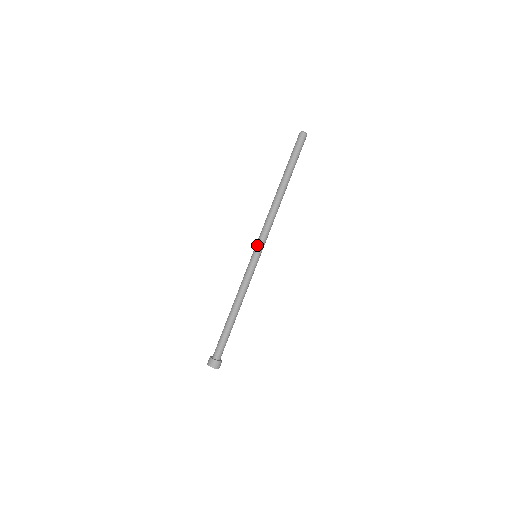
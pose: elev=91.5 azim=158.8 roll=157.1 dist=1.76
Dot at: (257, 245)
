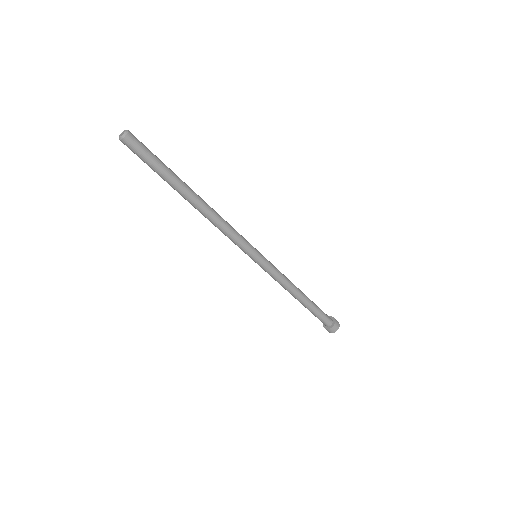
Dot at: occluded
